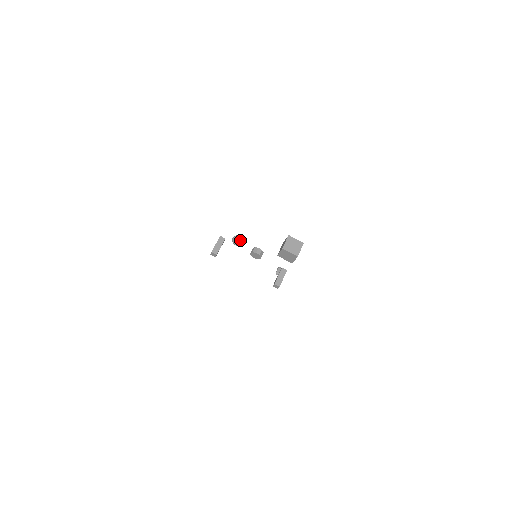
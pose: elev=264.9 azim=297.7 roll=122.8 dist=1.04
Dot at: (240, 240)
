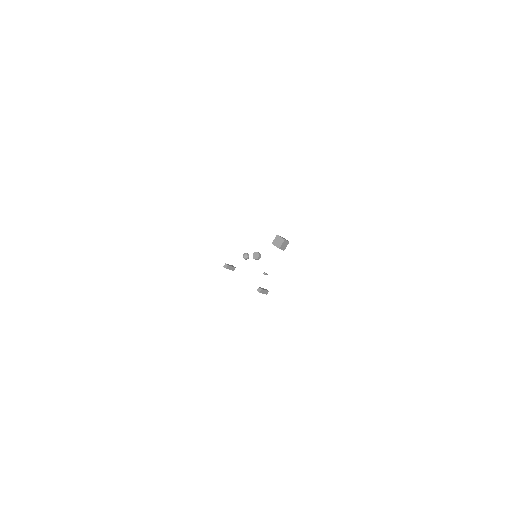
Dot at: (248, 255)
